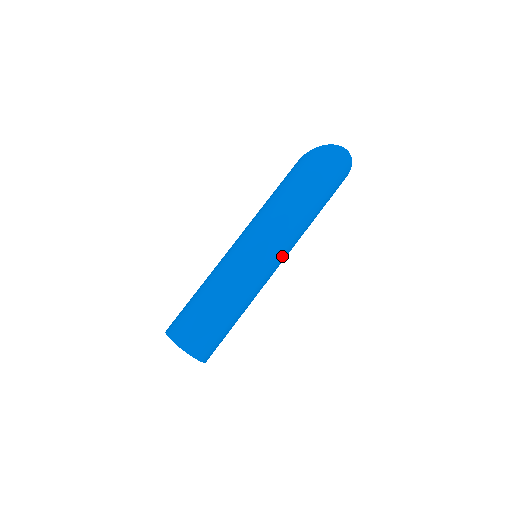
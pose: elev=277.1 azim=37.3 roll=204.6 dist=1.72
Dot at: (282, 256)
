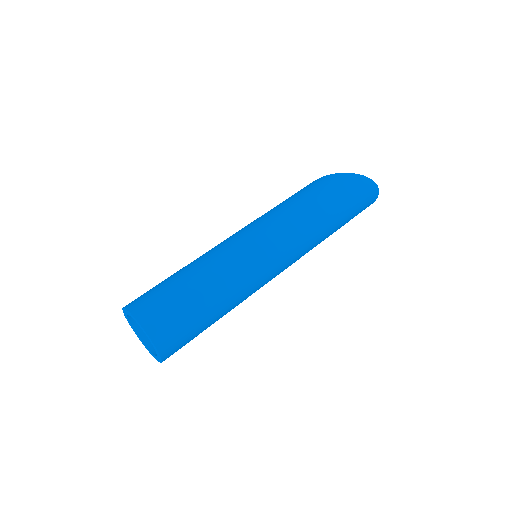
Dot at: occluded
